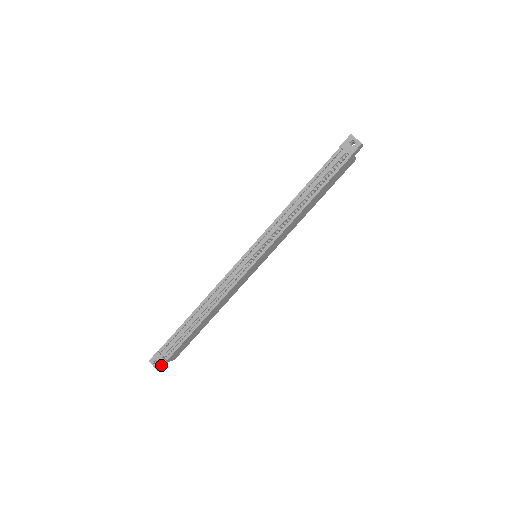
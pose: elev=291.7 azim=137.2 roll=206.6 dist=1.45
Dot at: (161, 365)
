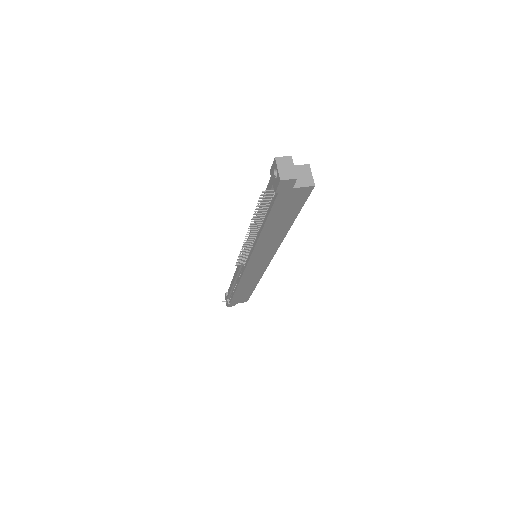
Dot at: (227, 305)
